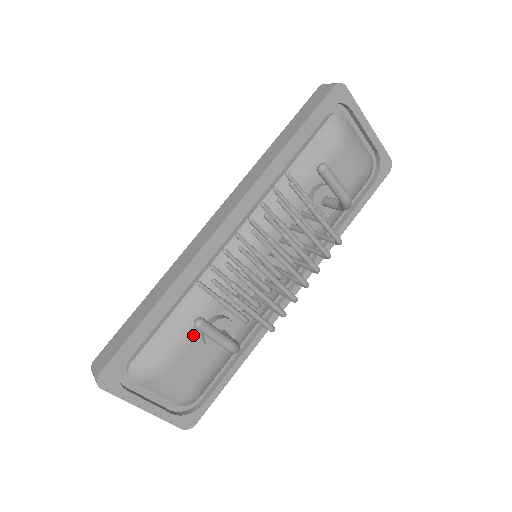
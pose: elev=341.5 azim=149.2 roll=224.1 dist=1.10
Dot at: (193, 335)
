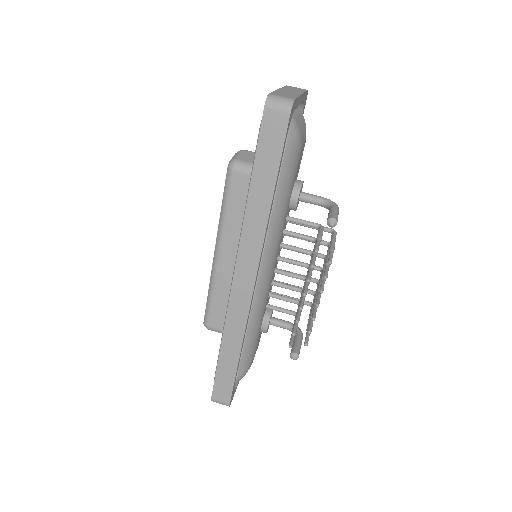
Dot at: (258, 338)
